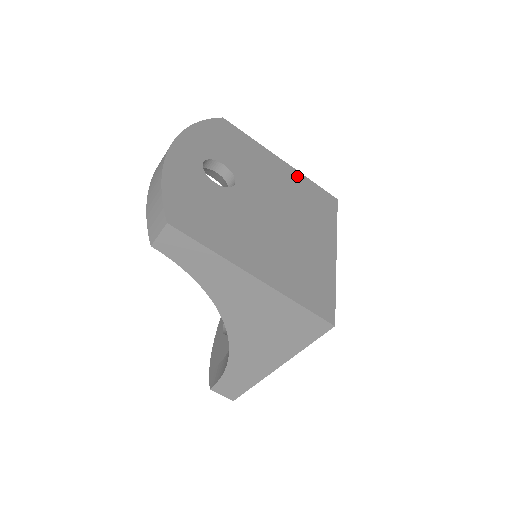
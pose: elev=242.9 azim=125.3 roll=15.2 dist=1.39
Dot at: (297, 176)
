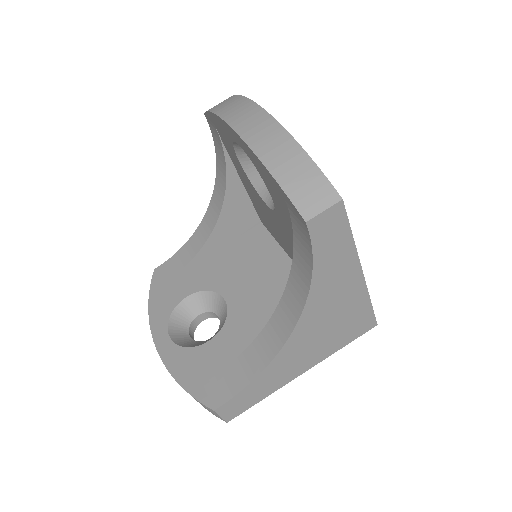
Dot at: occluded
